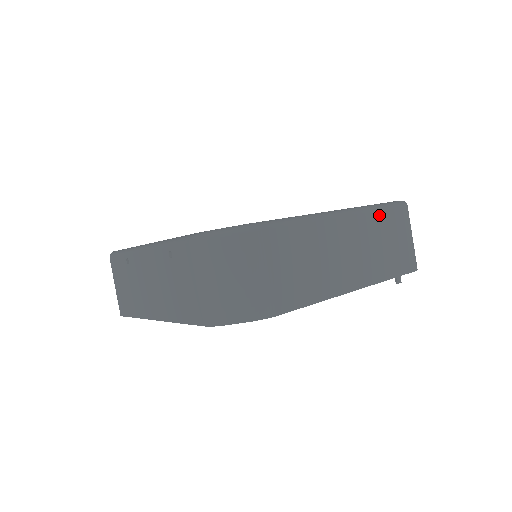
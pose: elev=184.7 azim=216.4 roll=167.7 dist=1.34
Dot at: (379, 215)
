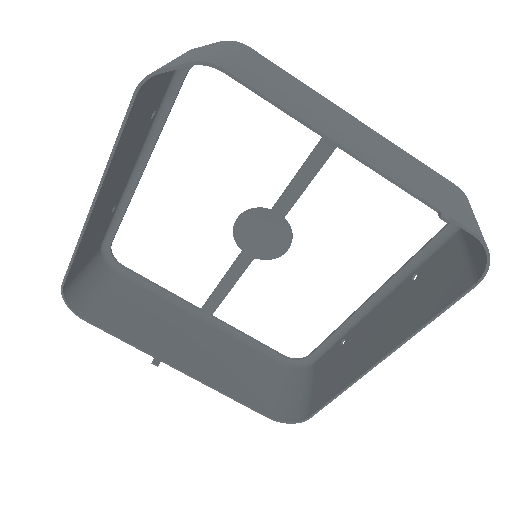
Dot at: (416, 161)
